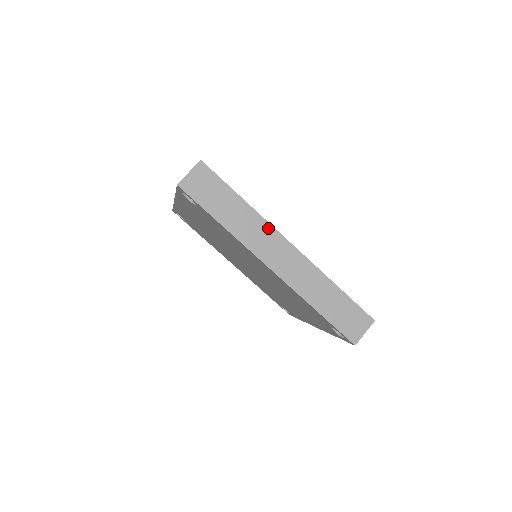
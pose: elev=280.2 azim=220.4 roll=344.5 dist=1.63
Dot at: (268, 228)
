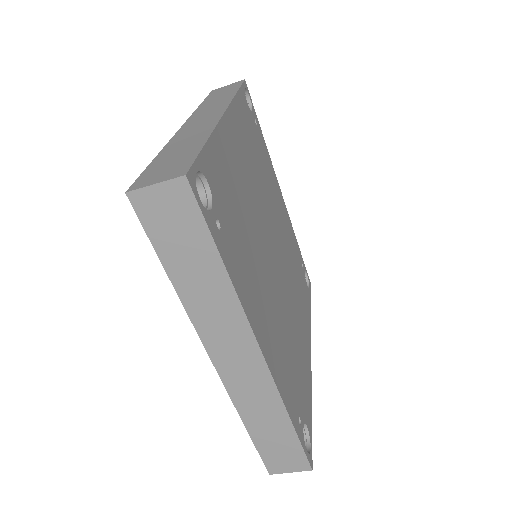
Dot at: (241, 321)
